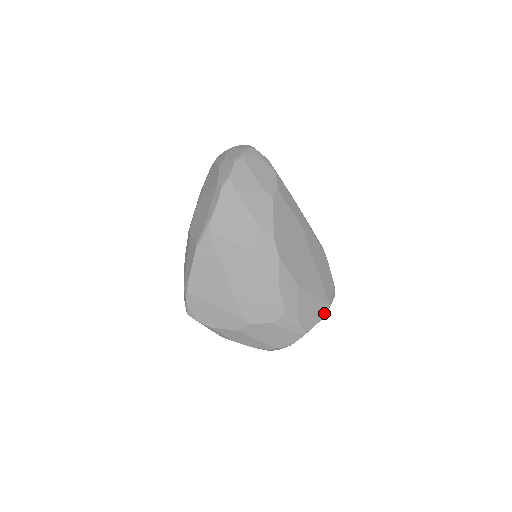
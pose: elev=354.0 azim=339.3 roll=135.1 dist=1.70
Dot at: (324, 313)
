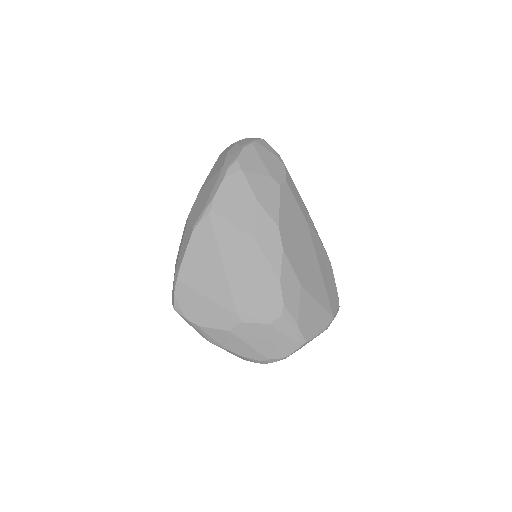
Dot at: (327, 325)
